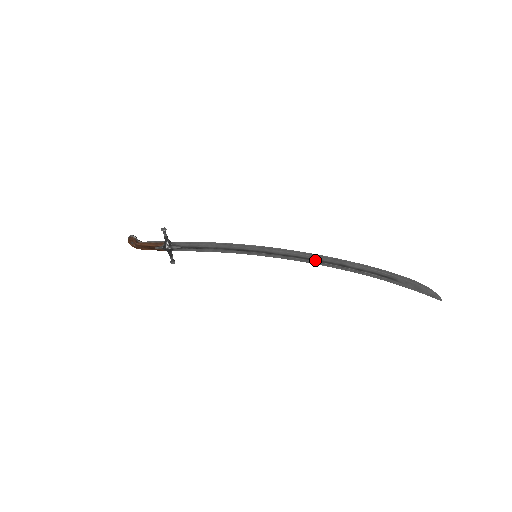
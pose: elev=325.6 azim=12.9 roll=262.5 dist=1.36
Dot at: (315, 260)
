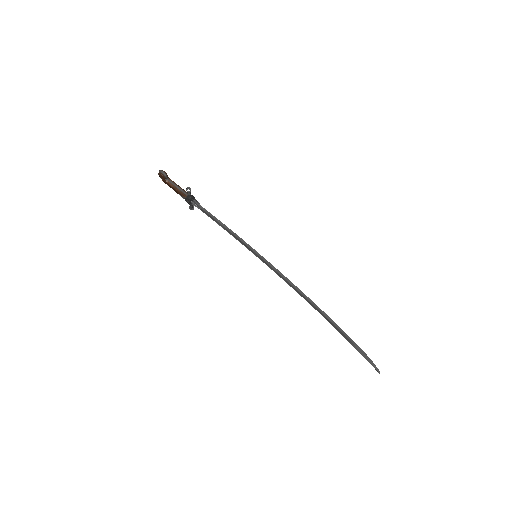
Dot at: (299, 292)
